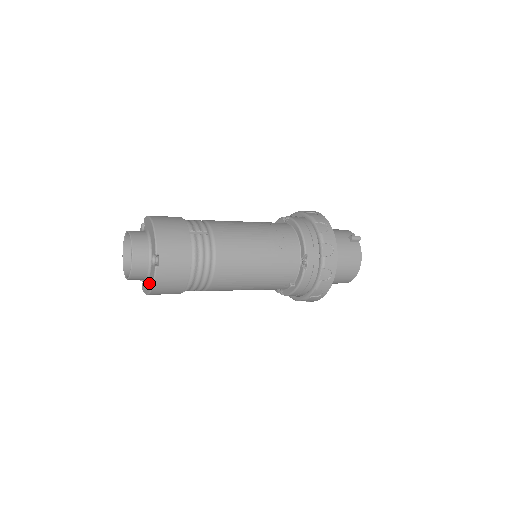
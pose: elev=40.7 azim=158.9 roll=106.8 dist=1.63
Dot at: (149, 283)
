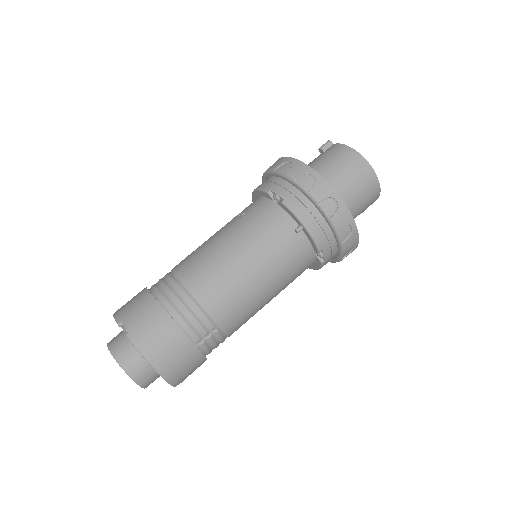
Dot at: occluded
